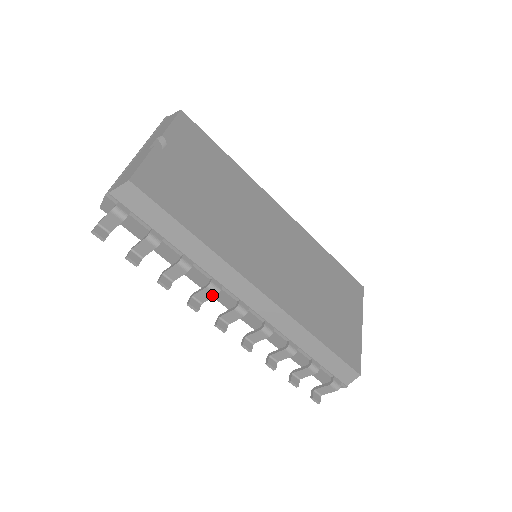
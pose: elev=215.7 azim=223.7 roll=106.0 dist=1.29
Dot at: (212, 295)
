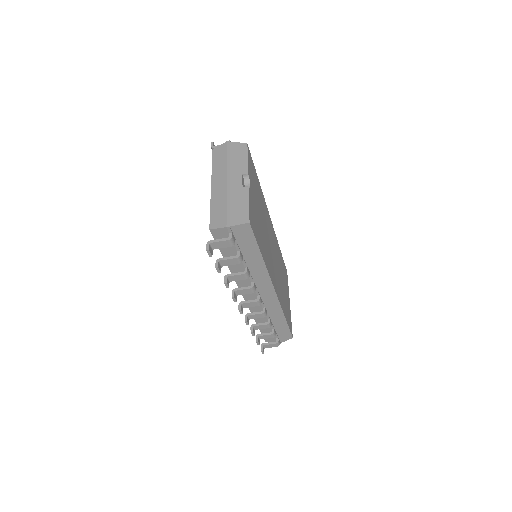
Dot at: (250, 293)
